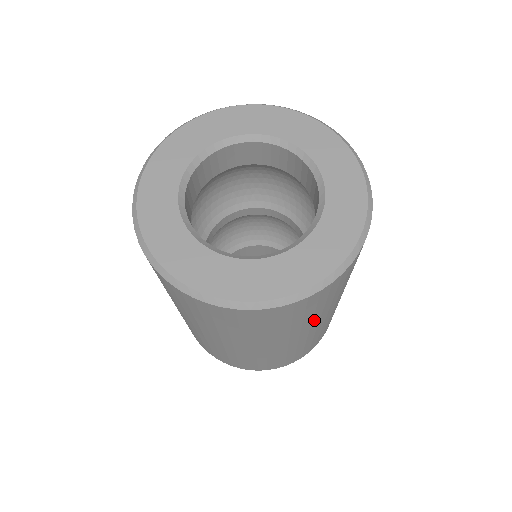
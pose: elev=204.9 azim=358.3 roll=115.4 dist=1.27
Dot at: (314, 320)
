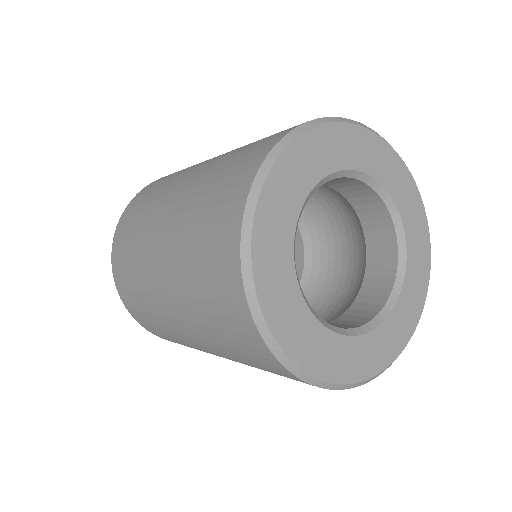
Dot at: occluded
